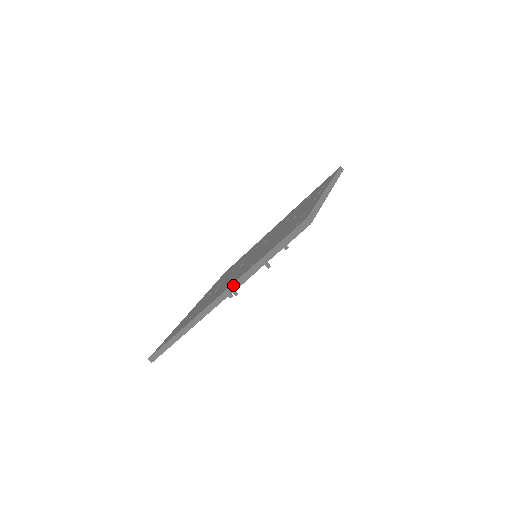
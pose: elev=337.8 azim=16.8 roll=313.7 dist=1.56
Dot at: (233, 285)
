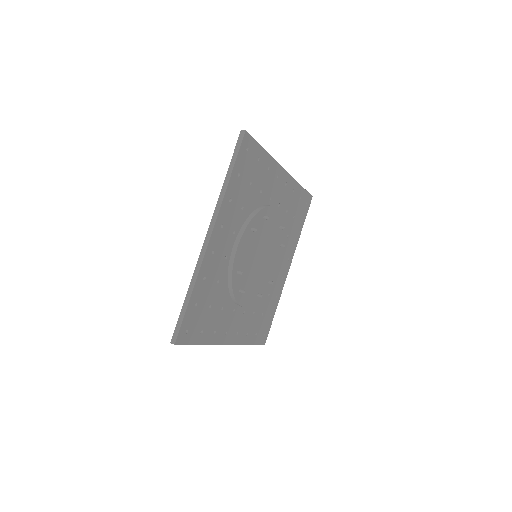
Dot at: (214, 214)
